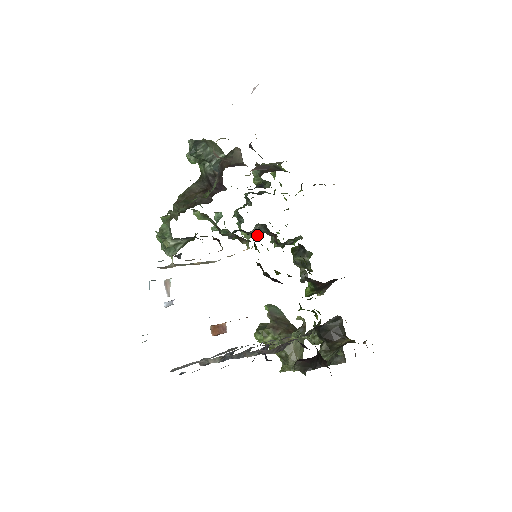
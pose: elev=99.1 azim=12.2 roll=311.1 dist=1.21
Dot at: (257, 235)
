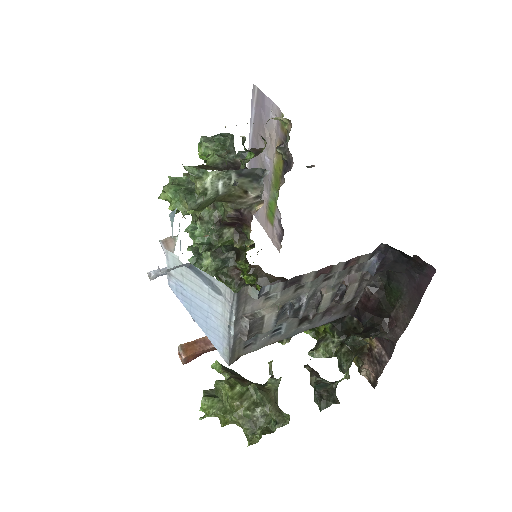
Dot at: (214, 273)
